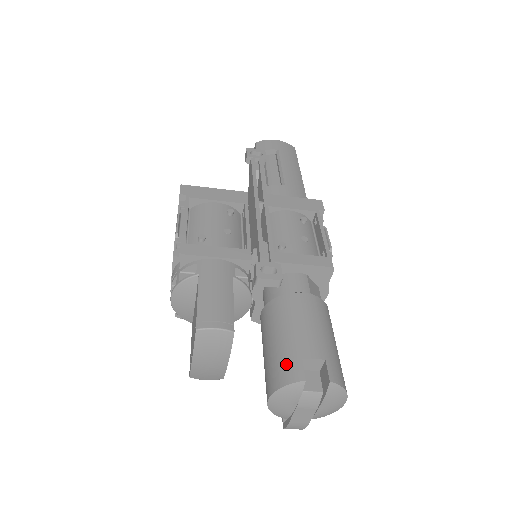
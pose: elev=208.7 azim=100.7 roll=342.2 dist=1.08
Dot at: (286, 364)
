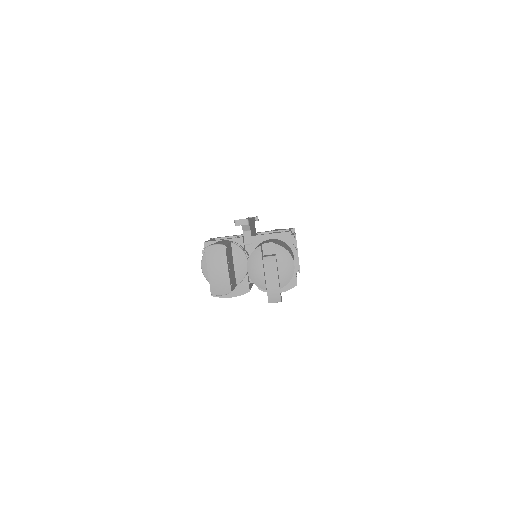
Dot at: occluded
